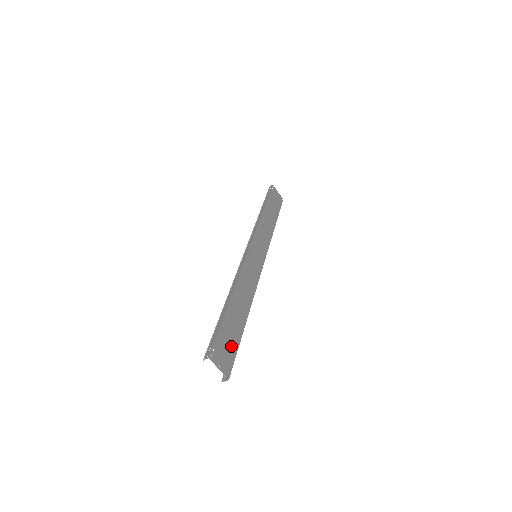
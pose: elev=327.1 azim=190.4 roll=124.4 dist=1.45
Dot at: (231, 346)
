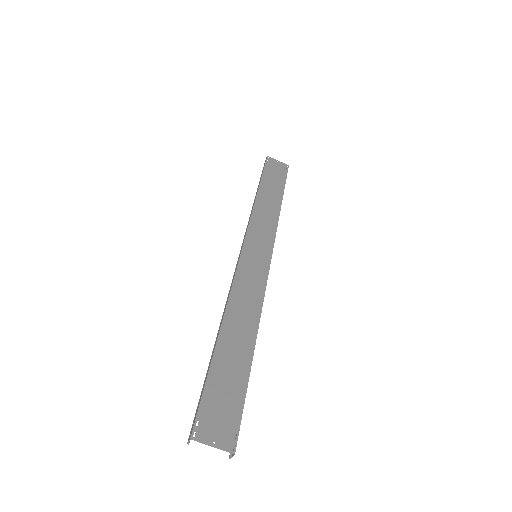
Dot at: (231, 401)
